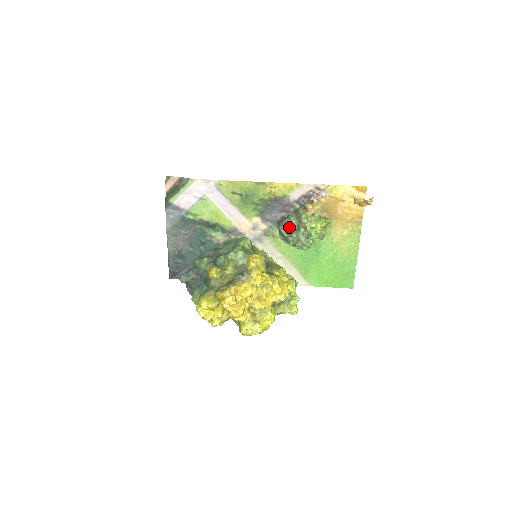
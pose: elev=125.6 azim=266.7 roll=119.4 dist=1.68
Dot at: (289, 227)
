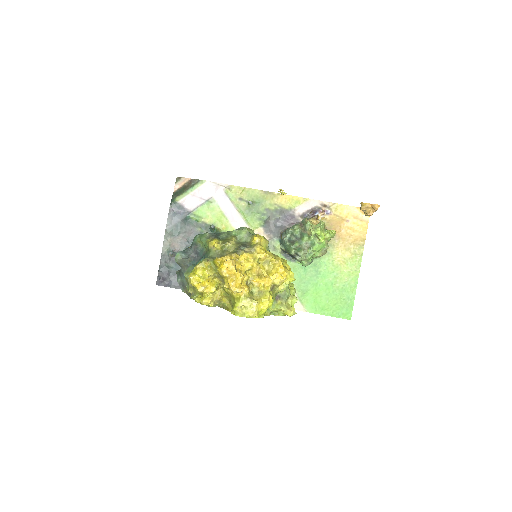
Dot at: (292, 235)
